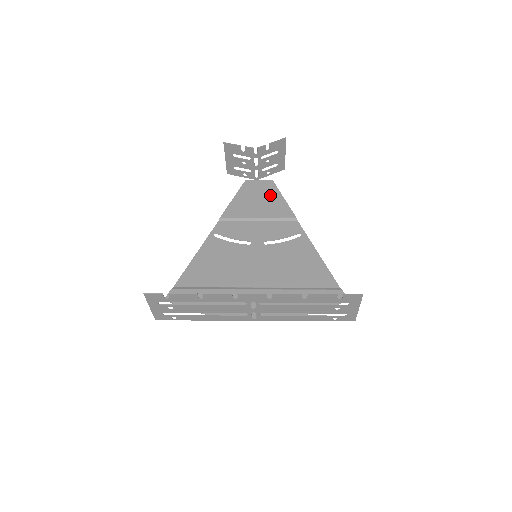
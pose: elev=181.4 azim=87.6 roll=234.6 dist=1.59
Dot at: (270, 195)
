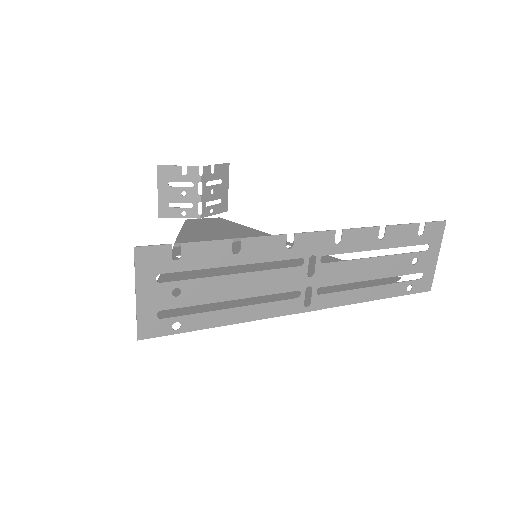
Dot at: (226, 225)
